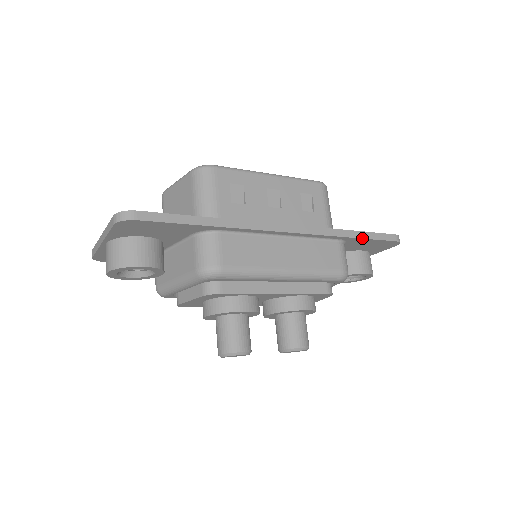
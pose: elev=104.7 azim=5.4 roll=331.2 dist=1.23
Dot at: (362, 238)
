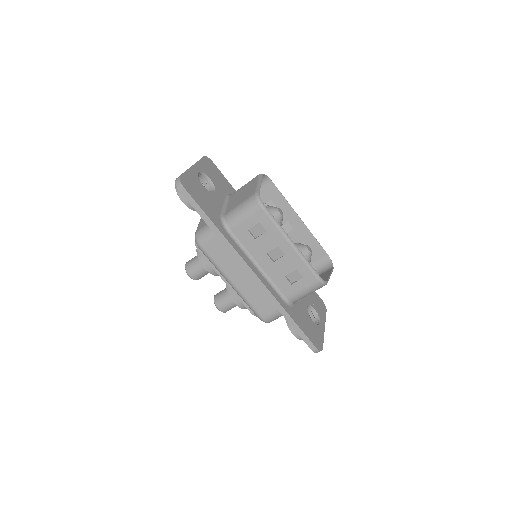
Dot at: (291, 324)
